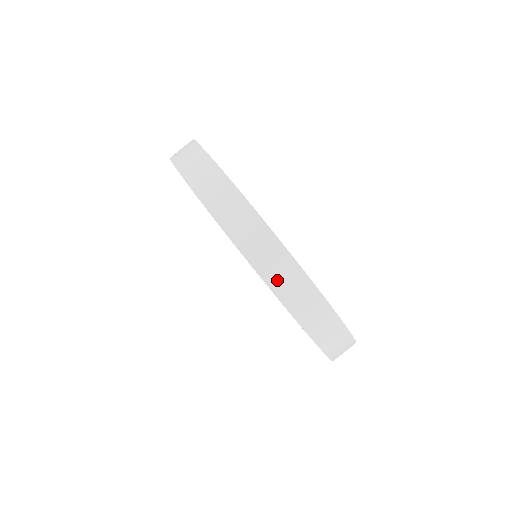
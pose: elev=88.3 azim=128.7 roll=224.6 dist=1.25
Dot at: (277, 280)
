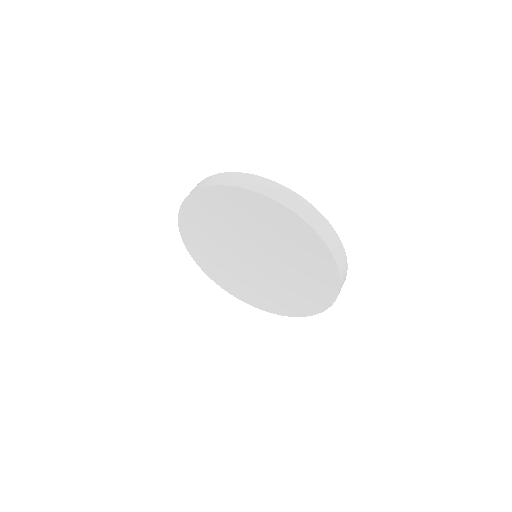
Dot at: (255, 187)
